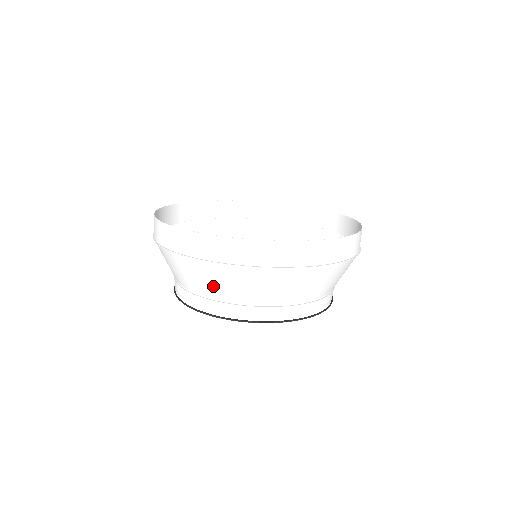
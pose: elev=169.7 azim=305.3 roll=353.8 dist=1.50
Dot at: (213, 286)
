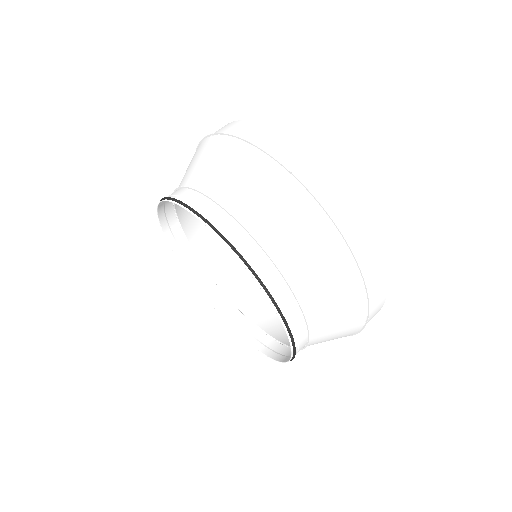
Dot at: (273, 220)
